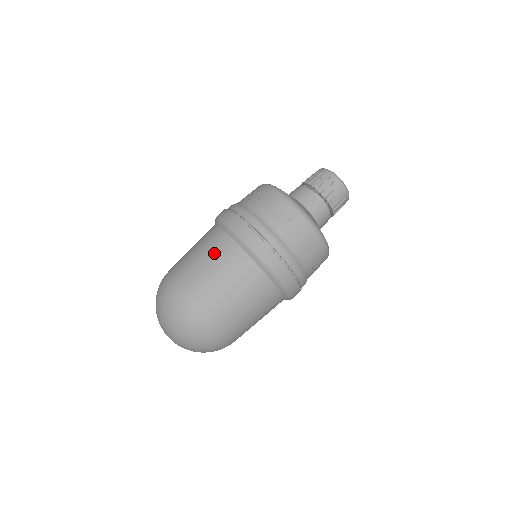
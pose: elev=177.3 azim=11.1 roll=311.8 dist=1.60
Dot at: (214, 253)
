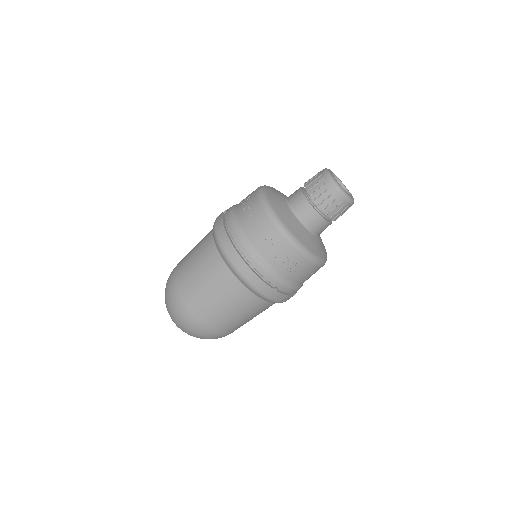
Dot at: (200, 243)
